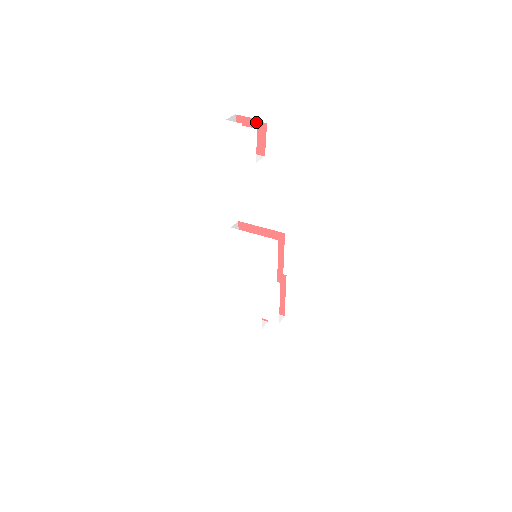
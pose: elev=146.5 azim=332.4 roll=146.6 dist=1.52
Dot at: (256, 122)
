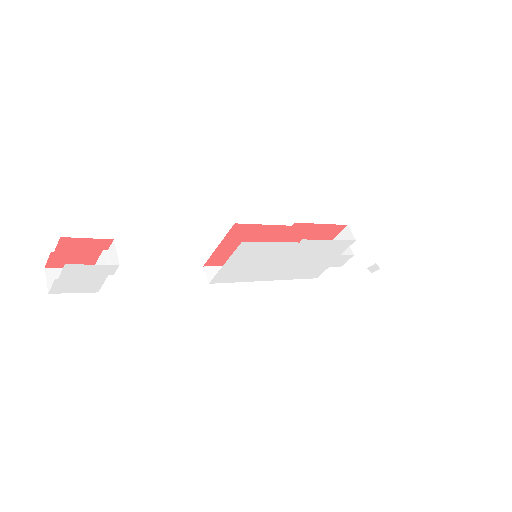
Dot at: (58, 248)
